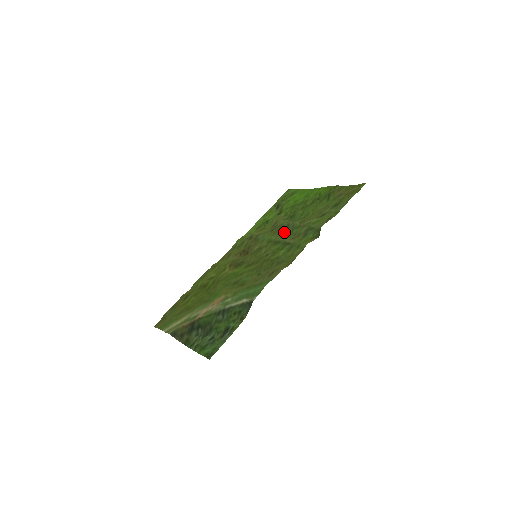
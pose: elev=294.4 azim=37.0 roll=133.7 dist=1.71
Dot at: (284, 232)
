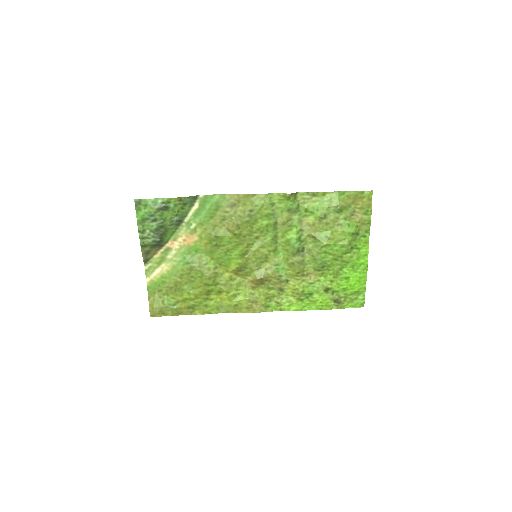
Dot at: (296, 253)
